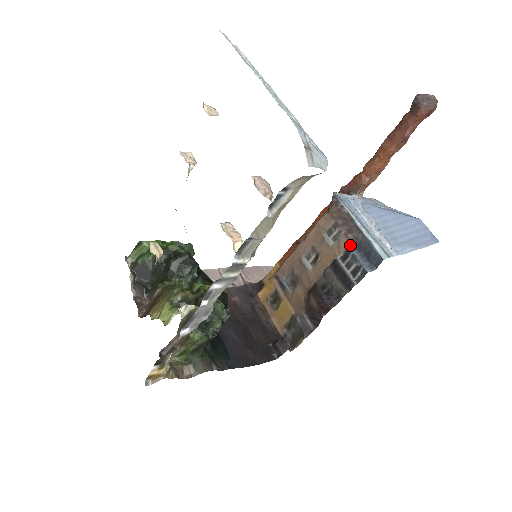
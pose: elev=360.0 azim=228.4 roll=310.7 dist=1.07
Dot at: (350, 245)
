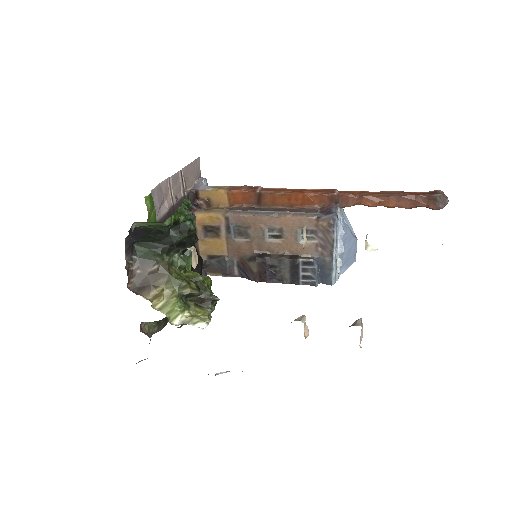
Dot at: (314, 254)
